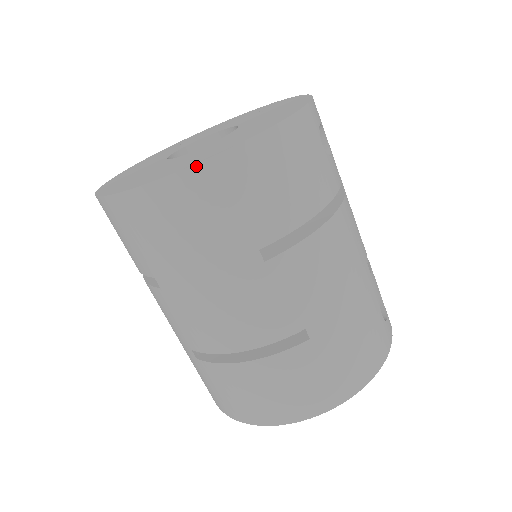
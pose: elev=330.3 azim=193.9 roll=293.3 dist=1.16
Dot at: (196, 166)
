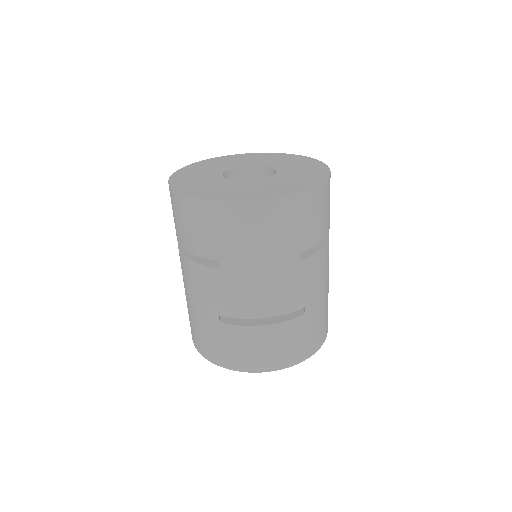
Dot at: (286, 196)
